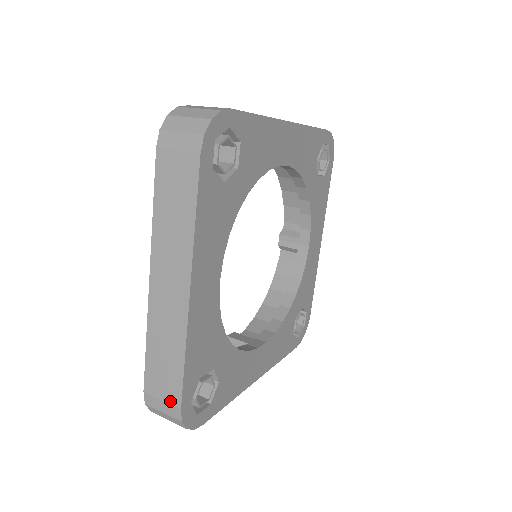
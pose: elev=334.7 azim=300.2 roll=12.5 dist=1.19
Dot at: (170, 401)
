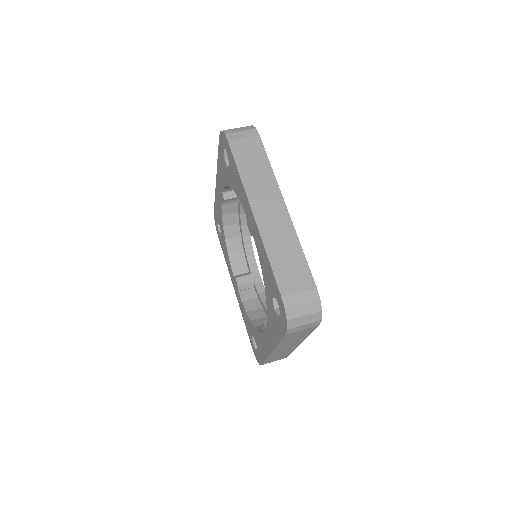
Dot at: occluded
